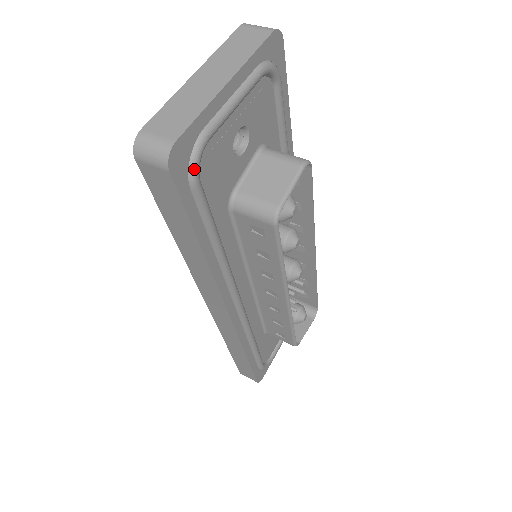
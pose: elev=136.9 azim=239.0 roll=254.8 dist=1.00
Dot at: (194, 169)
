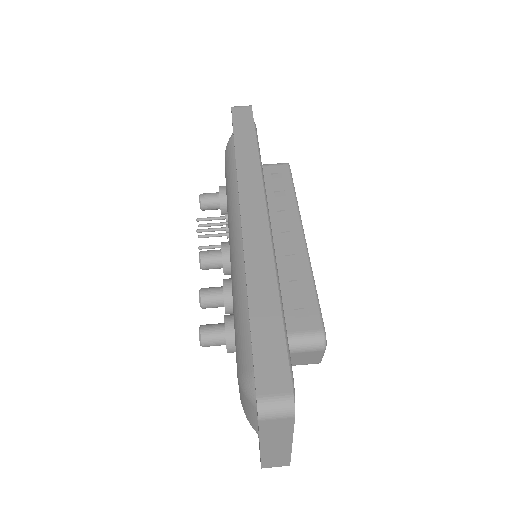
Dot at: occluded
